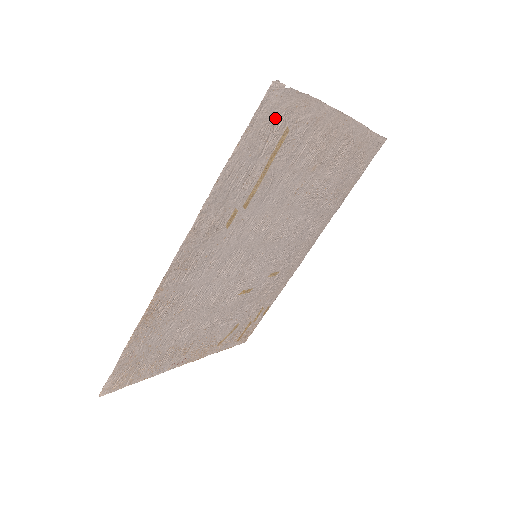
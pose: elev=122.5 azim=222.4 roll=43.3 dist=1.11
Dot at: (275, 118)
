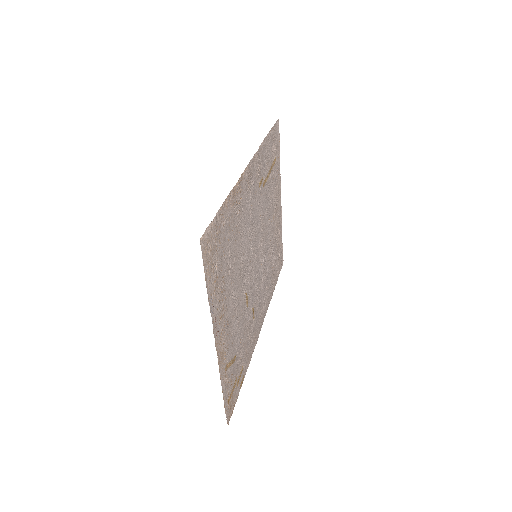
Dot at: (275, 142)
